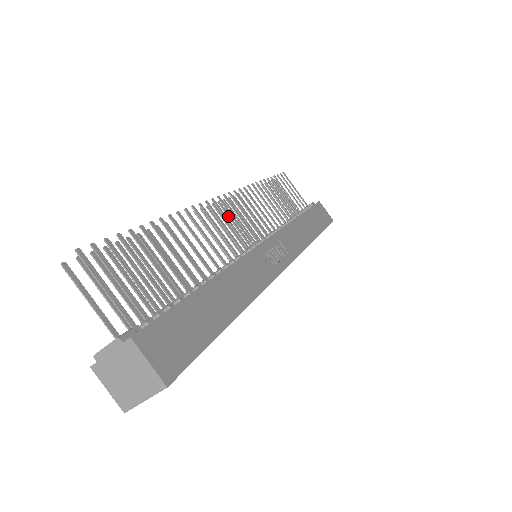
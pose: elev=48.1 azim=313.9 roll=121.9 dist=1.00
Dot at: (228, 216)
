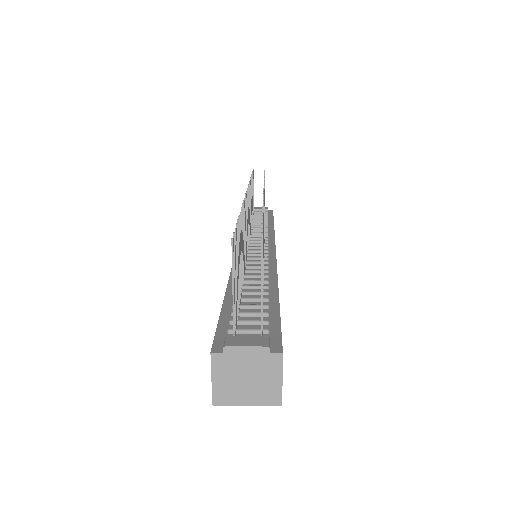
Dot at: occluded
